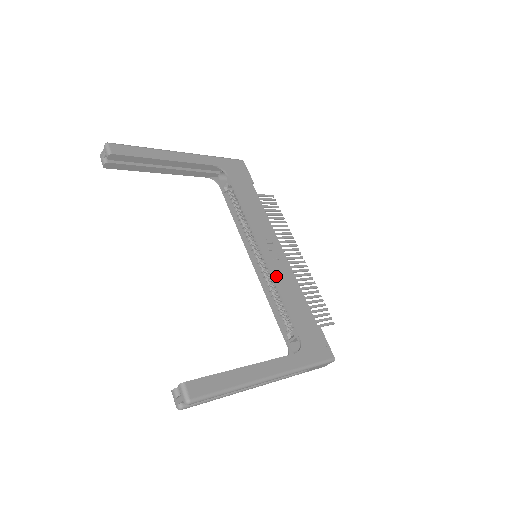
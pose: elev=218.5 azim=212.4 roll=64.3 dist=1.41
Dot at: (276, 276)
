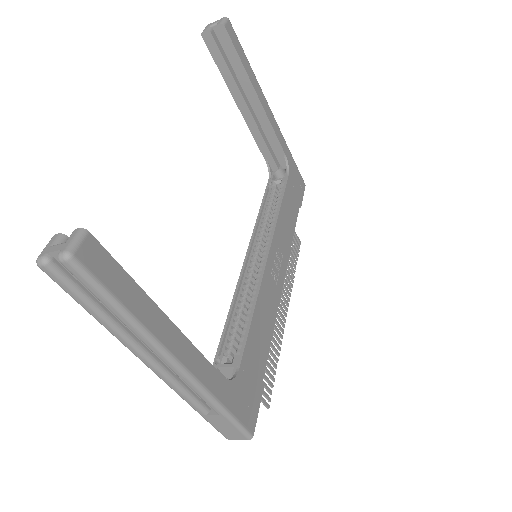
Dot at: (263, 288)
